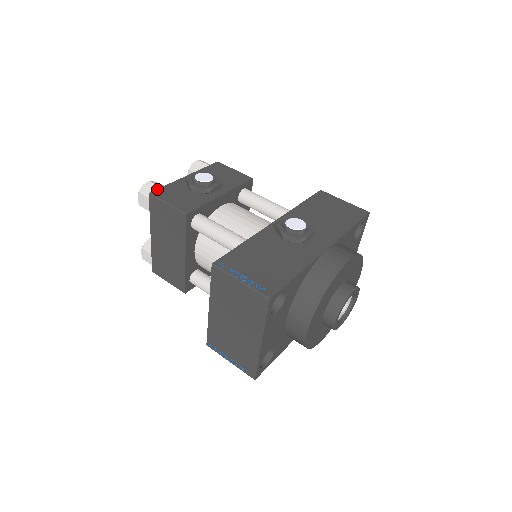
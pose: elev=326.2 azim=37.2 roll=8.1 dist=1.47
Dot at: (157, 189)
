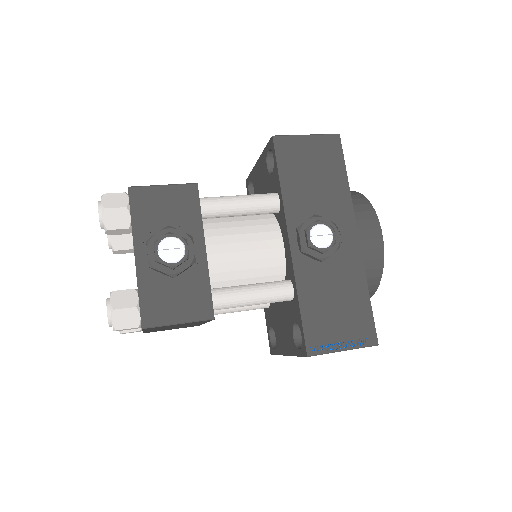
Dot at: (140, 314)
